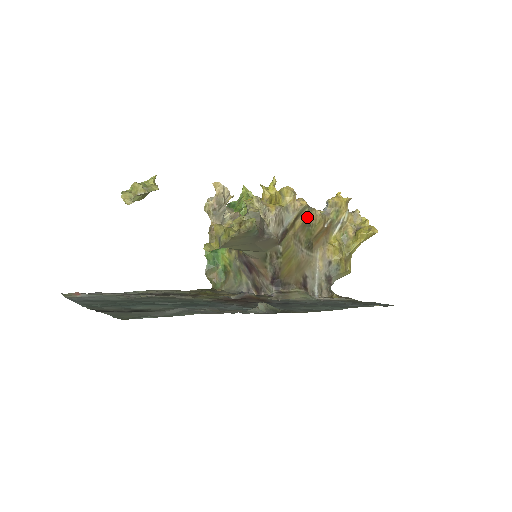
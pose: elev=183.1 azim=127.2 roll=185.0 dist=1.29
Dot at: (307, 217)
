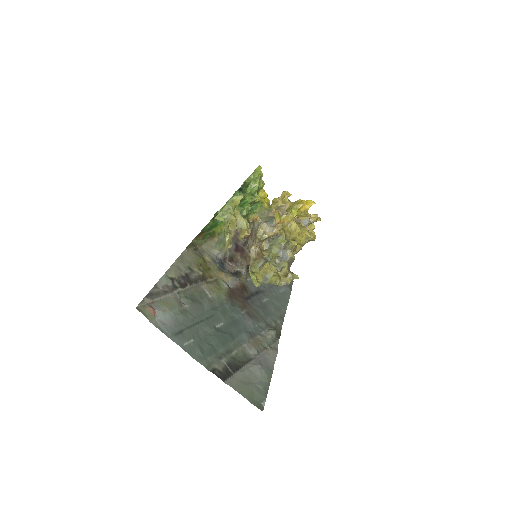
Dot at: occluded
